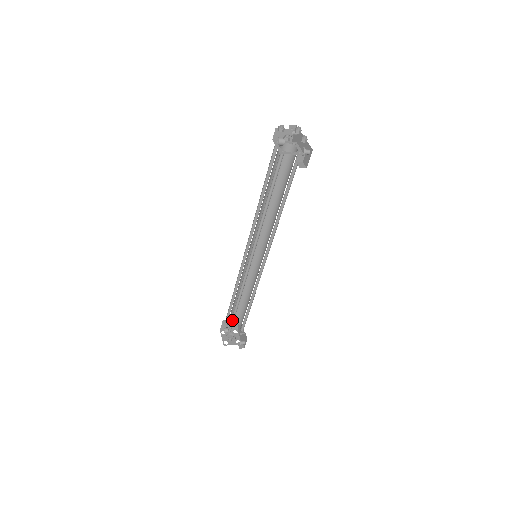
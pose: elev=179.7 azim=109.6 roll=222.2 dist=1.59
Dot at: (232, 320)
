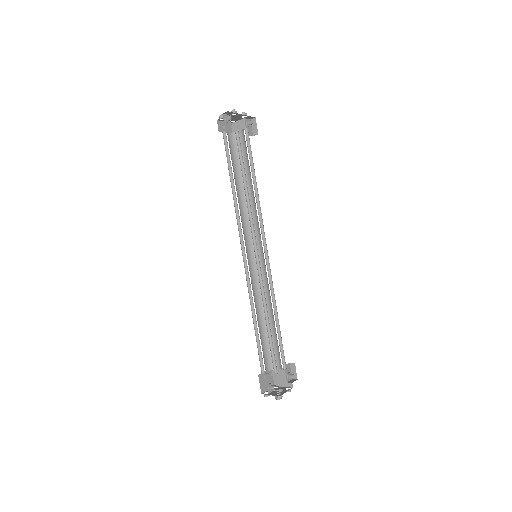
Dot at: (261, 352)
